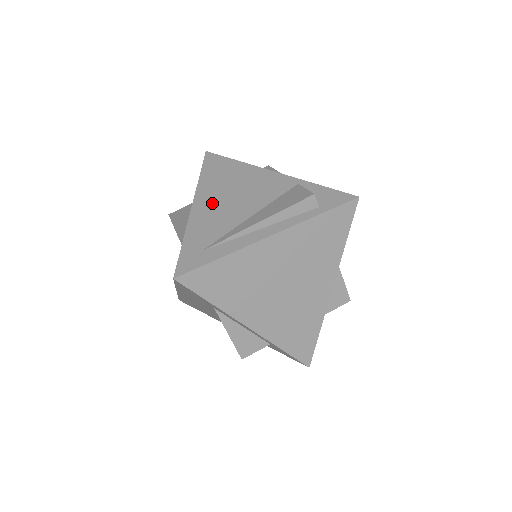
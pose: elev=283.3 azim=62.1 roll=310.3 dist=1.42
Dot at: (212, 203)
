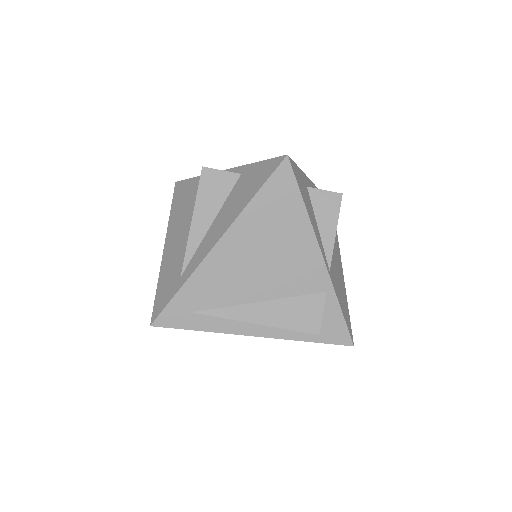
Dot at: (236, 256)
